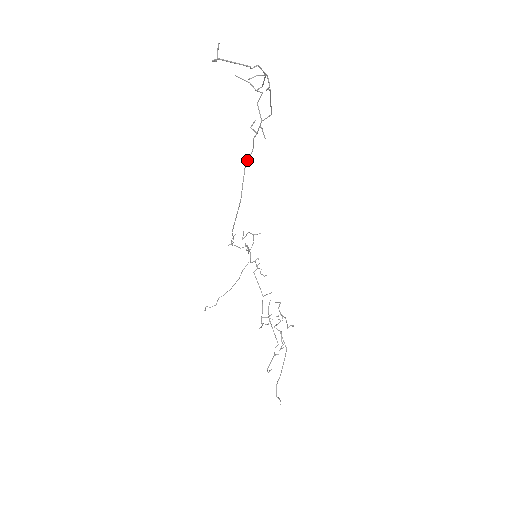
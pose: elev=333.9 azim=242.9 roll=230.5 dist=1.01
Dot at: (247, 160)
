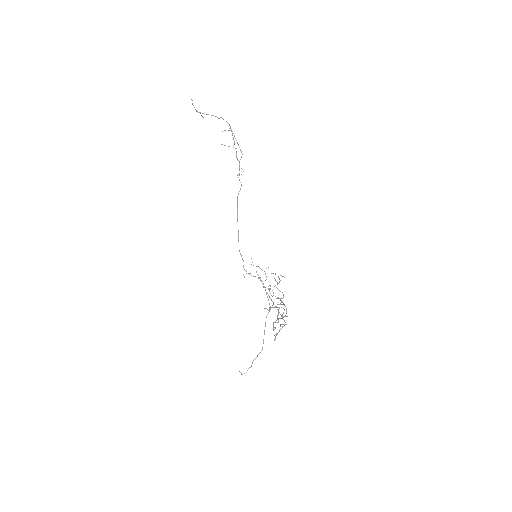
Dot at: (238, 193)
